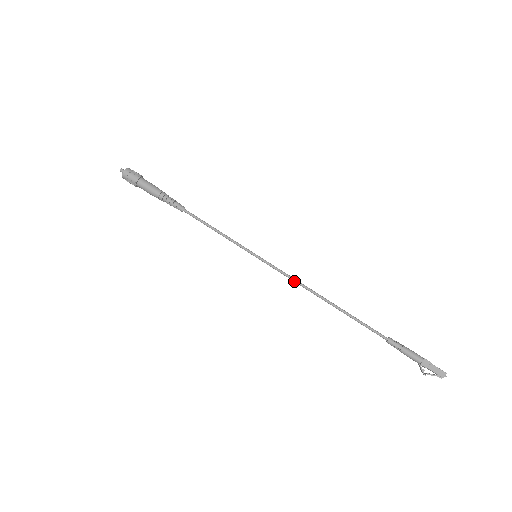
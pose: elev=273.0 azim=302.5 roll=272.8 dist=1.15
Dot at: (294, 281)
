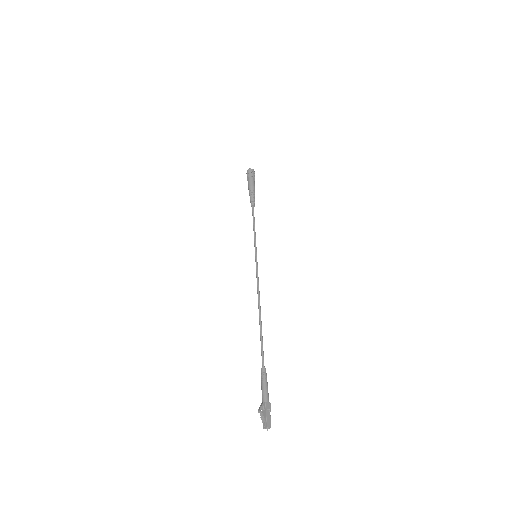
Dot at: (258, 285)
